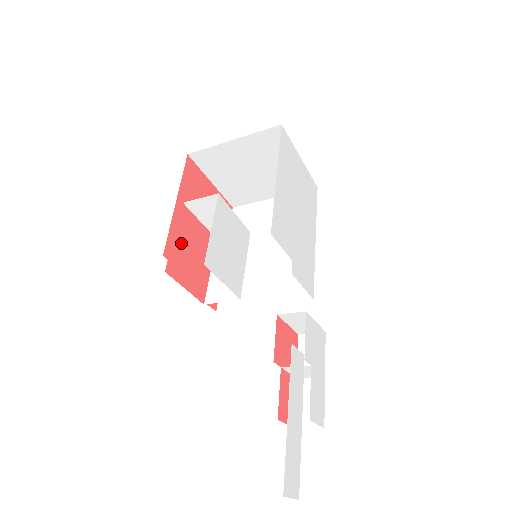
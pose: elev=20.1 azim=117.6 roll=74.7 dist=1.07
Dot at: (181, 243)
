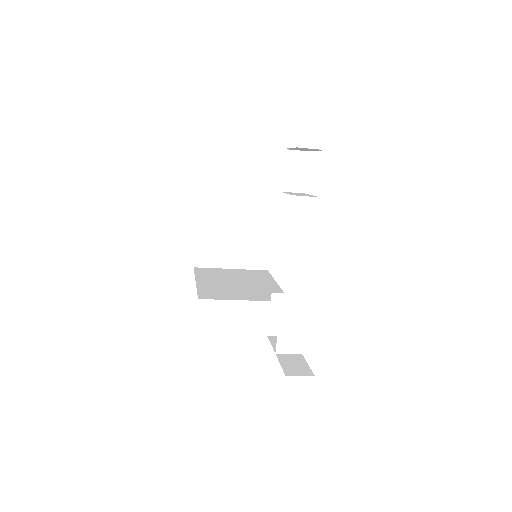
Dot at: occluded
